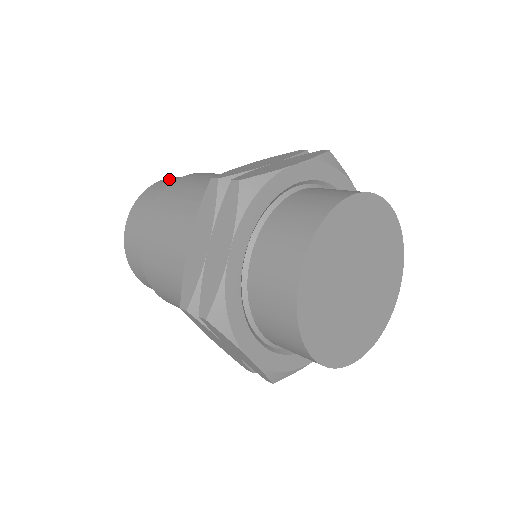
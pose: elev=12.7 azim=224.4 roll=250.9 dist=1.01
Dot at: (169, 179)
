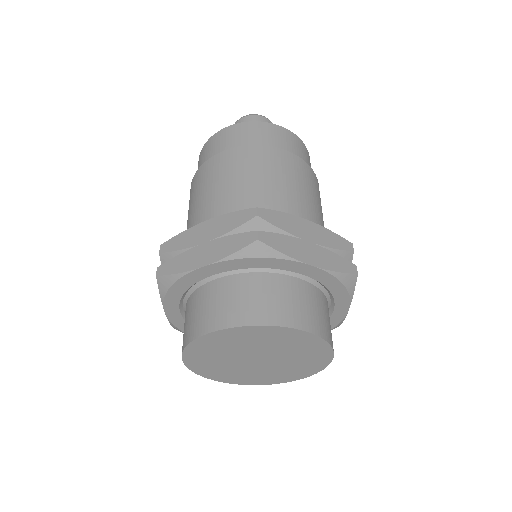
Dot at: (222, 135)
